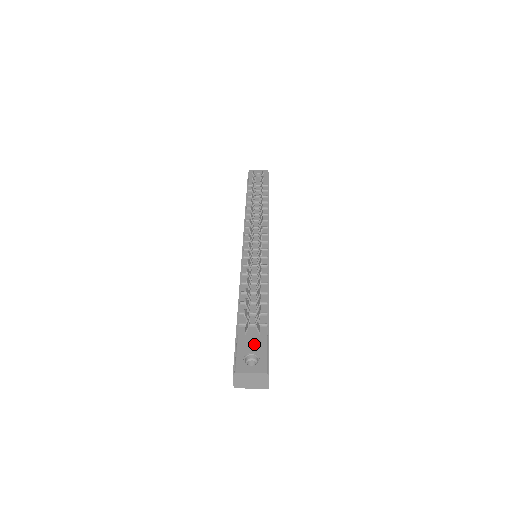
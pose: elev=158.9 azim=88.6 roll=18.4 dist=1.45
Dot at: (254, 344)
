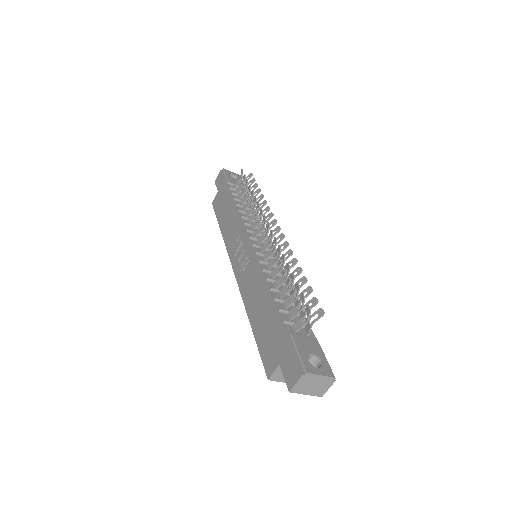
Dot at: (310, 345)
